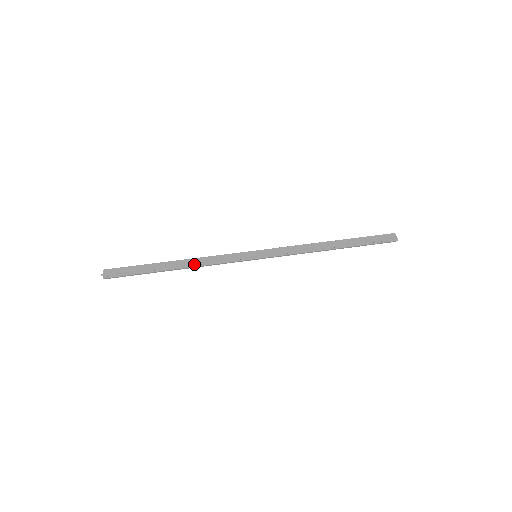
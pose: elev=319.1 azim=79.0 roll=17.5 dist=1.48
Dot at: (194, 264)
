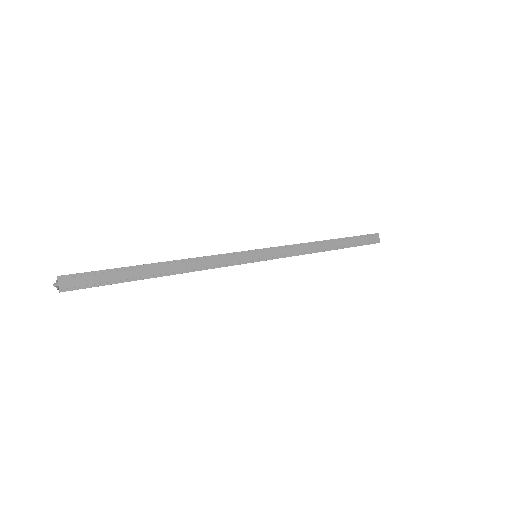
Dot at: (188, 268)
